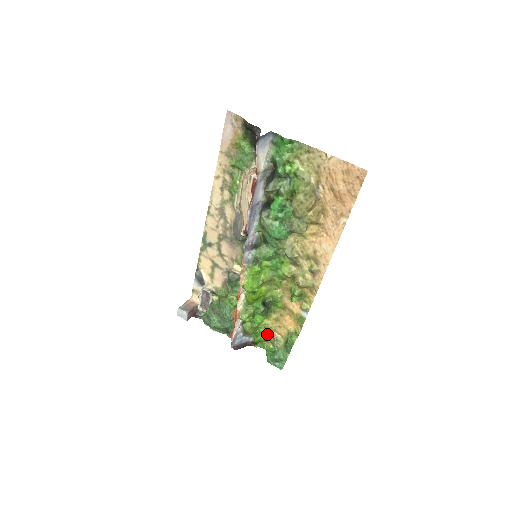
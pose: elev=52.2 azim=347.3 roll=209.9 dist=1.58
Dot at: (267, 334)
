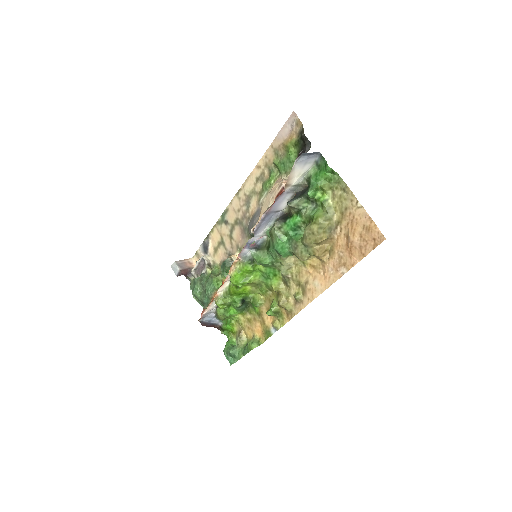
Dot at: (236, 327)
